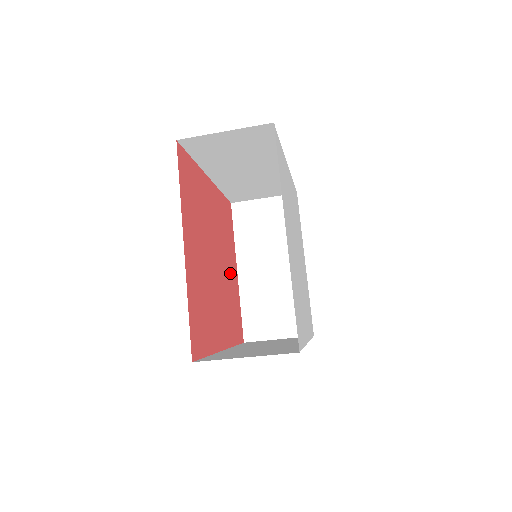
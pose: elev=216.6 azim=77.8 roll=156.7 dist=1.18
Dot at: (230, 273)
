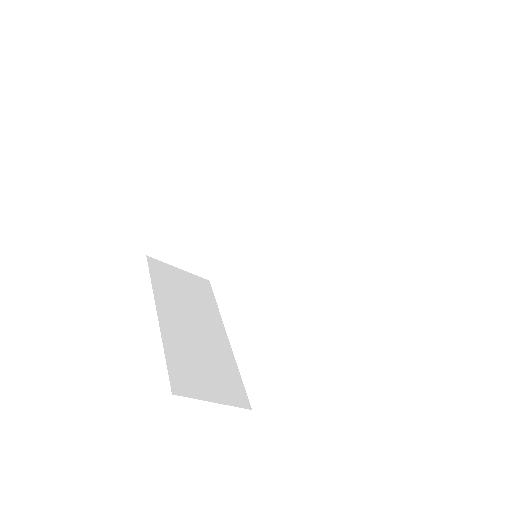
Dot at: occluded
